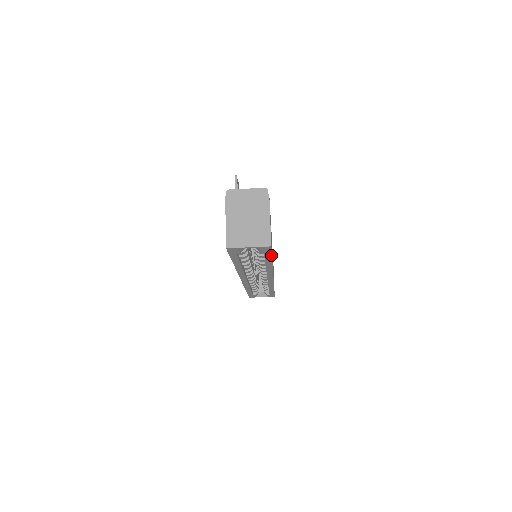
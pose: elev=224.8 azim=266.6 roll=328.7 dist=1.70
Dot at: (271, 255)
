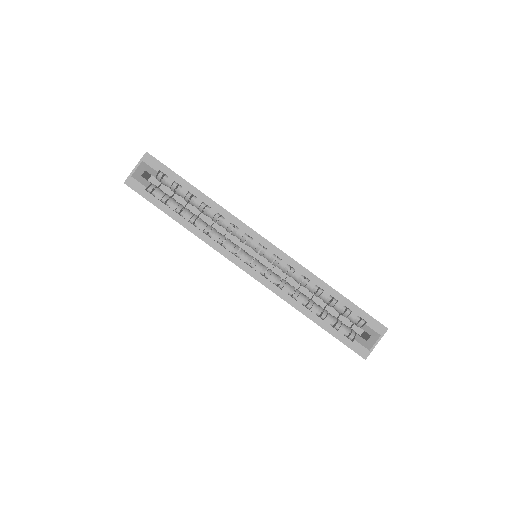
Dot at: (173, 172)
